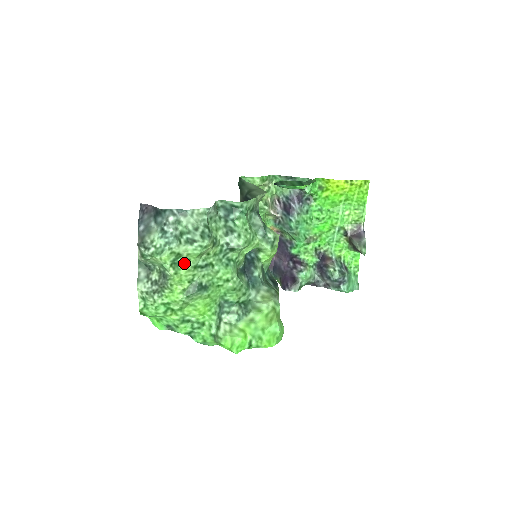
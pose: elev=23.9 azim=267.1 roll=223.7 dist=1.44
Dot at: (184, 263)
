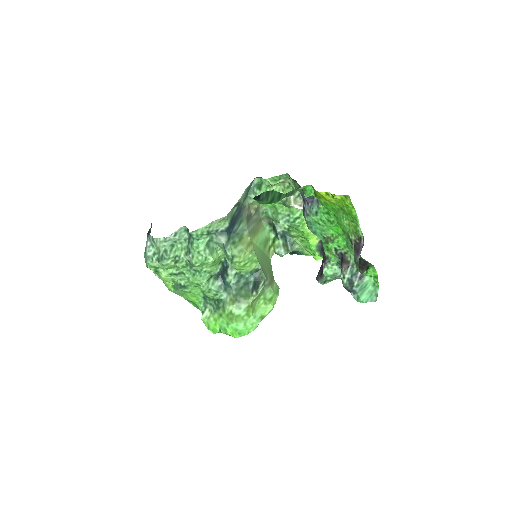
Dot at: (162, 272)
